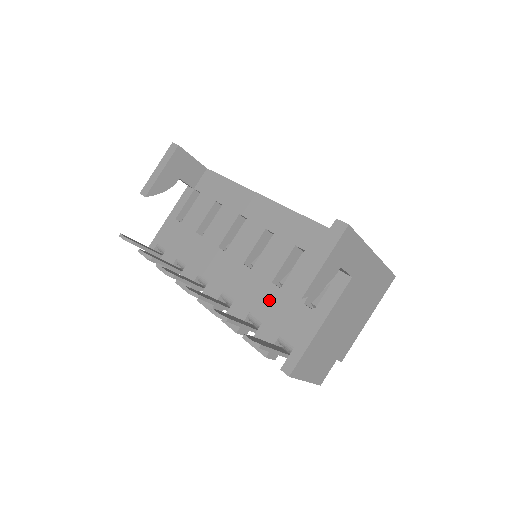
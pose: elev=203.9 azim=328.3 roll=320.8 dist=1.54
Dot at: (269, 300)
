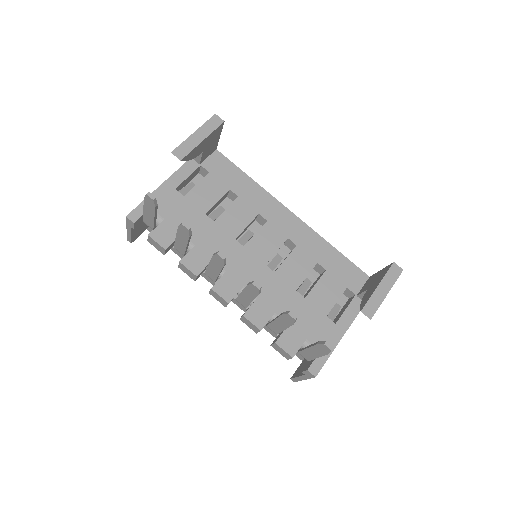
Dot at: (294, 306)
